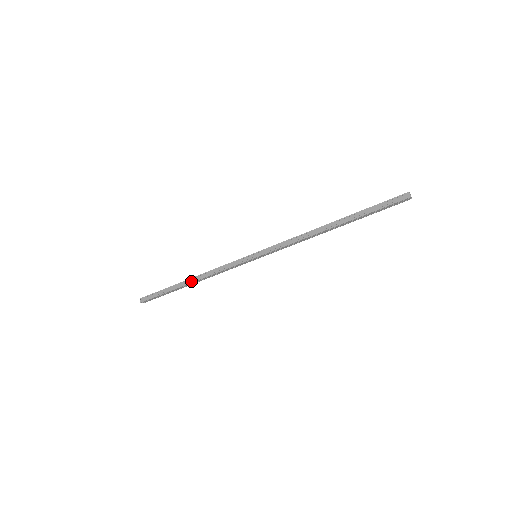
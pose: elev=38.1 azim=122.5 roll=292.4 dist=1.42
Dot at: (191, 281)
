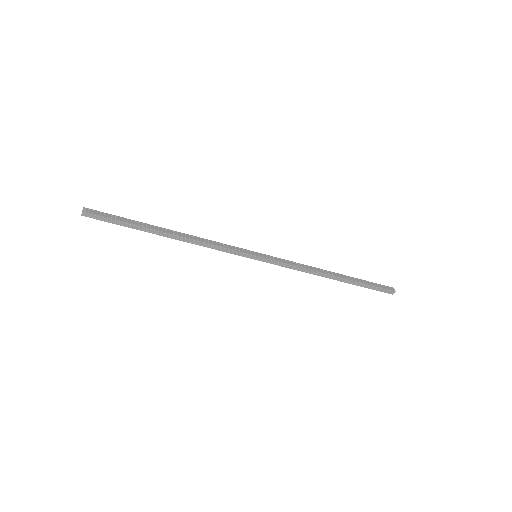
Dot at: (172, 232)
